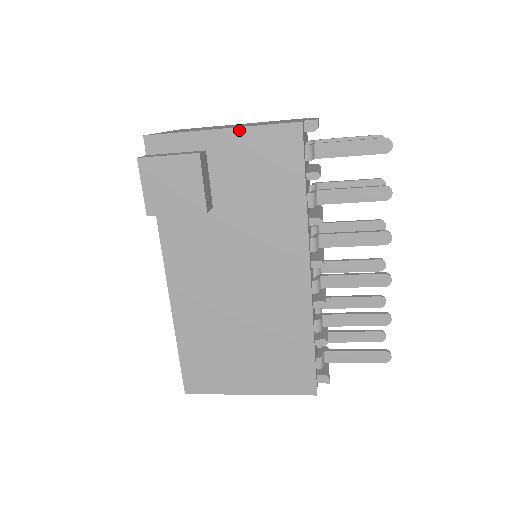
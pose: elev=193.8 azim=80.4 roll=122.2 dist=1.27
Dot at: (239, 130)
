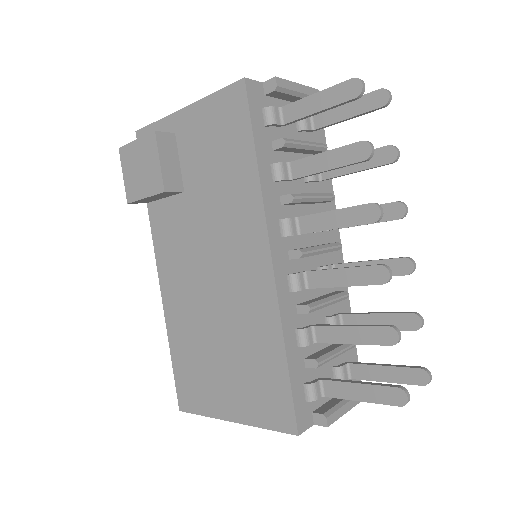
Dot at: (196, 104)
